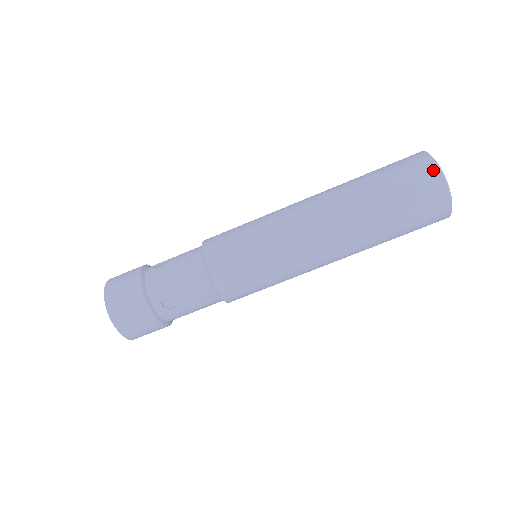
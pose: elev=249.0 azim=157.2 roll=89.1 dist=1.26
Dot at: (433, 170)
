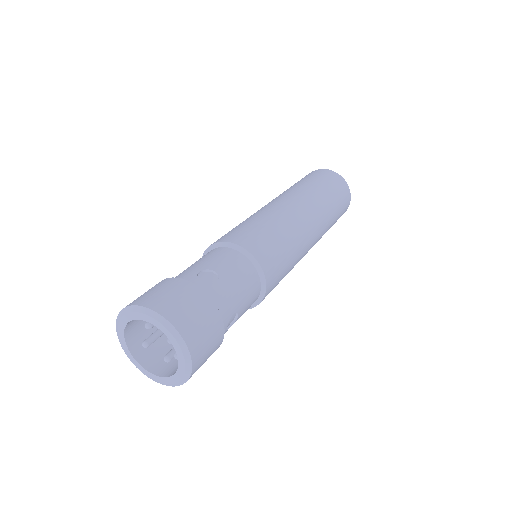
Dot at: (314, 171)
